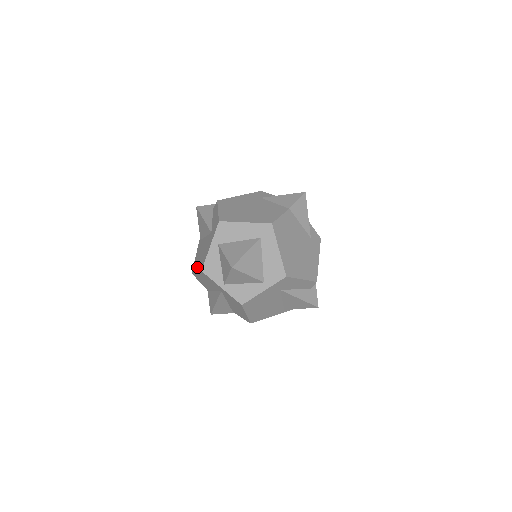
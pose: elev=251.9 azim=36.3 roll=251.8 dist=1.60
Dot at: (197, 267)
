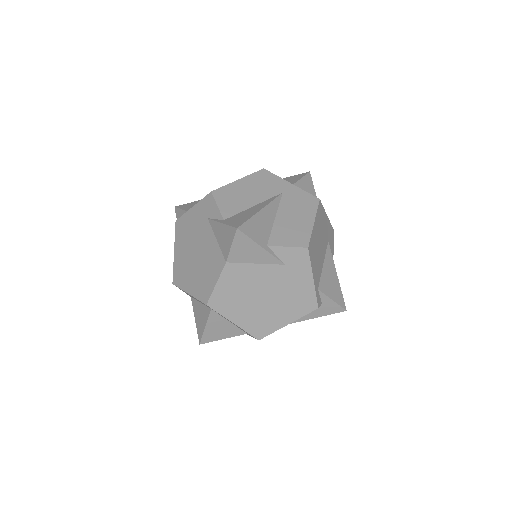
Dot at: occluded
